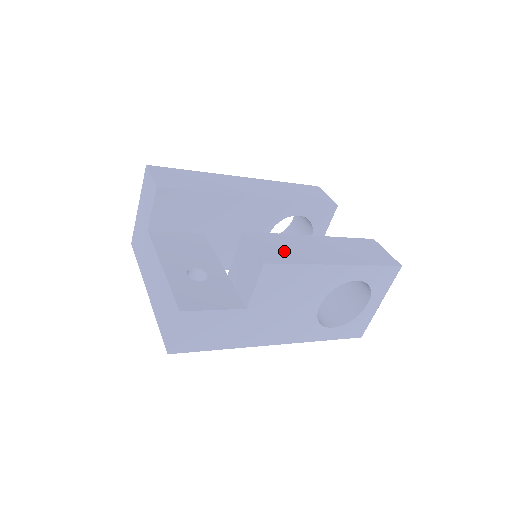
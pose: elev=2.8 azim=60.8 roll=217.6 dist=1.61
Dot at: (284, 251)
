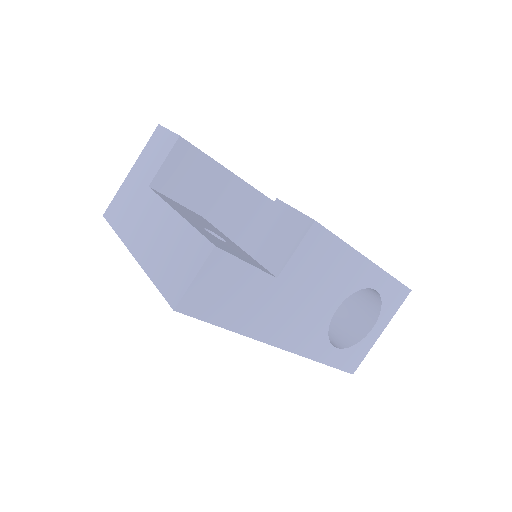
Dot at: occluded
